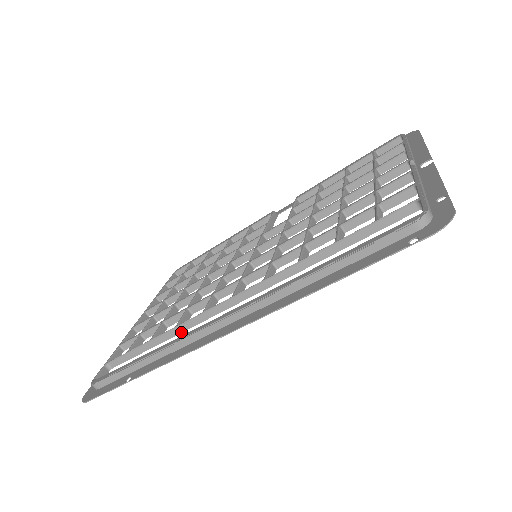
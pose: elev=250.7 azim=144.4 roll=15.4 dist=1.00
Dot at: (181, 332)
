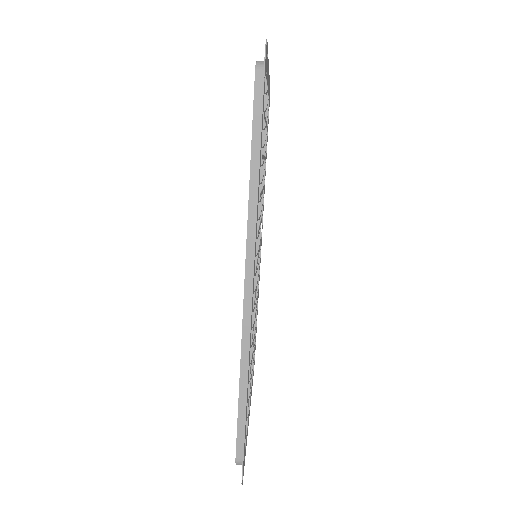
Dot at: occluded
